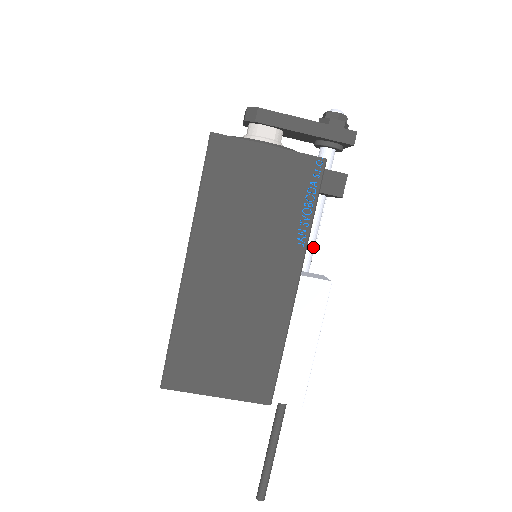
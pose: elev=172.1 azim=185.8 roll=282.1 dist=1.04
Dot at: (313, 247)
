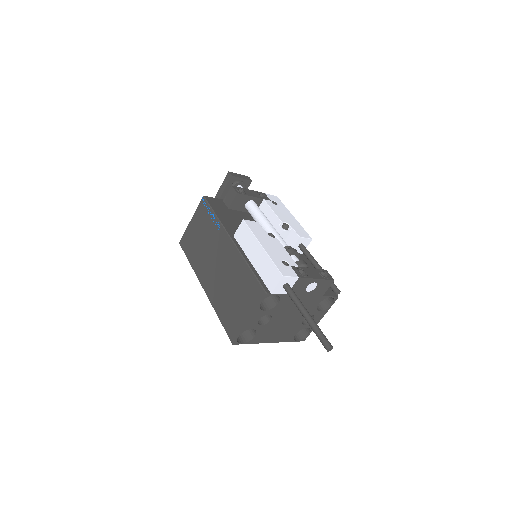
Dot at: (264, 221)
